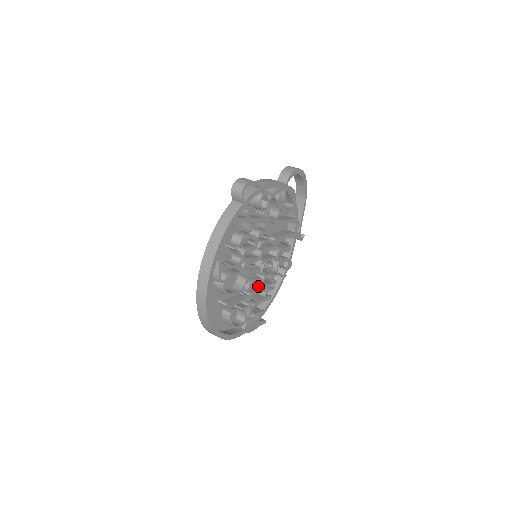
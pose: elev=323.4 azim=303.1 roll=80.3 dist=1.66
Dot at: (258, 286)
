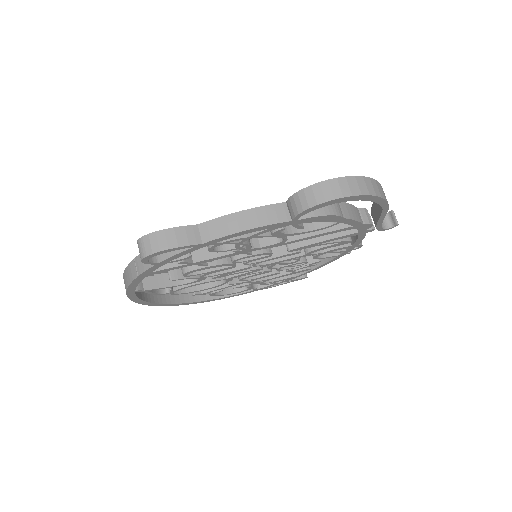
Dot at: occluded
